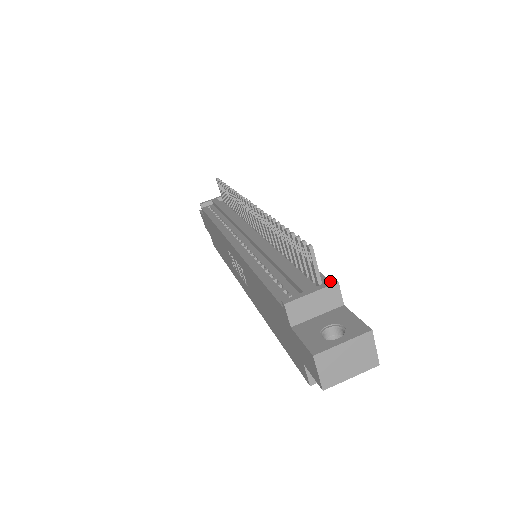
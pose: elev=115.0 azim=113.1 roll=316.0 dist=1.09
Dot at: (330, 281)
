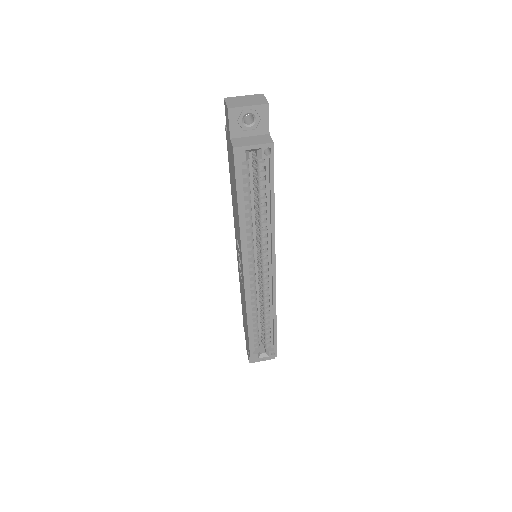
Dot at: occluded
